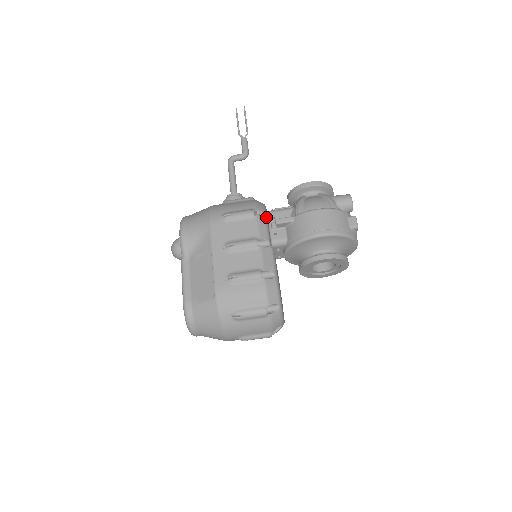
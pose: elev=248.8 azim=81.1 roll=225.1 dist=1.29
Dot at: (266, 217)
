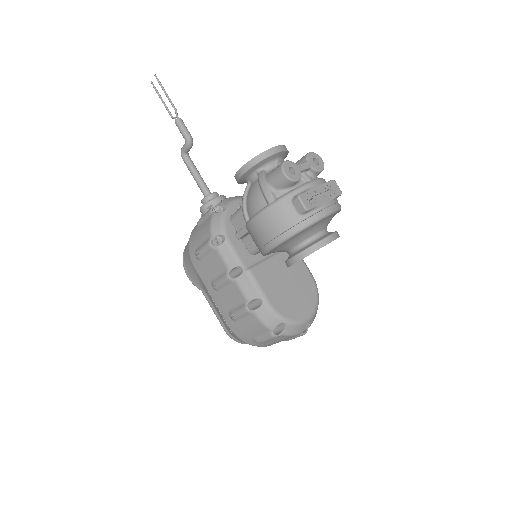
Dot at: (226, 238)
